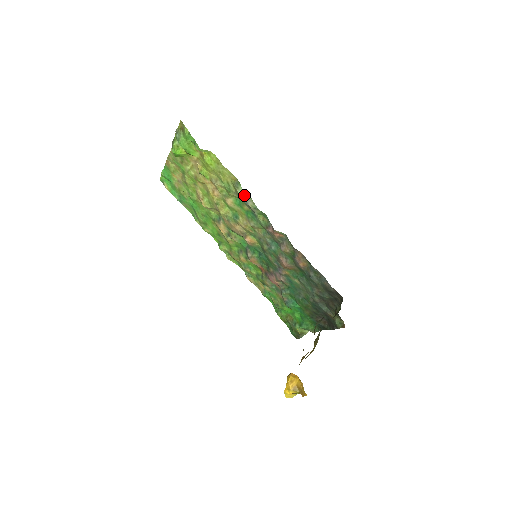
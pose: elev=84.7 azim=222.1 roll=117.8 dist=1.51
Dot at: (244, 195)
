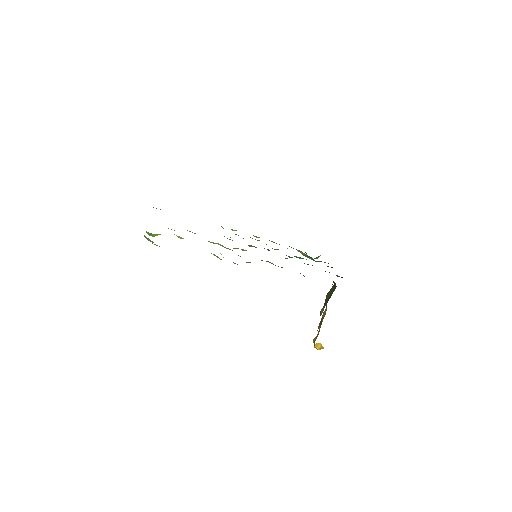
Dot at: occluded
